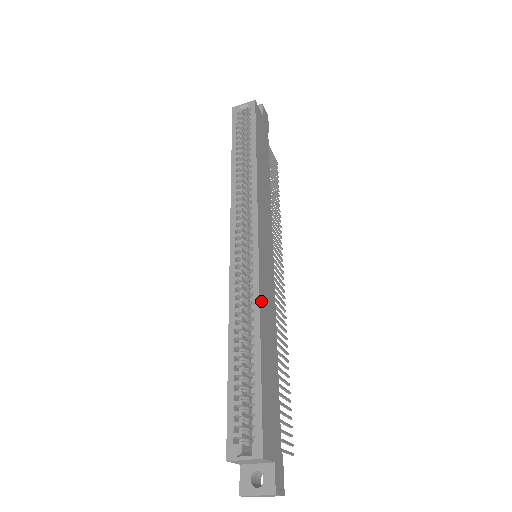
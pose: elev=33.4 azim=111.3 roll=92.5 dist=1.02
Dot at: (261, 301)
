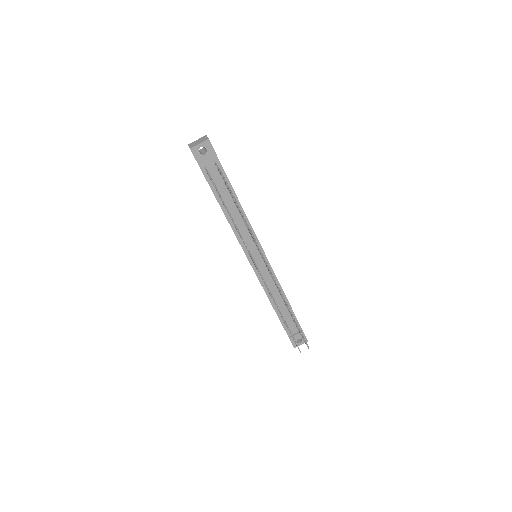
Dot at: occluded
